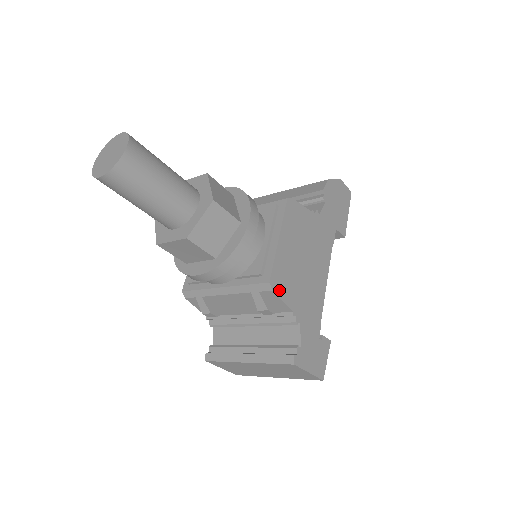
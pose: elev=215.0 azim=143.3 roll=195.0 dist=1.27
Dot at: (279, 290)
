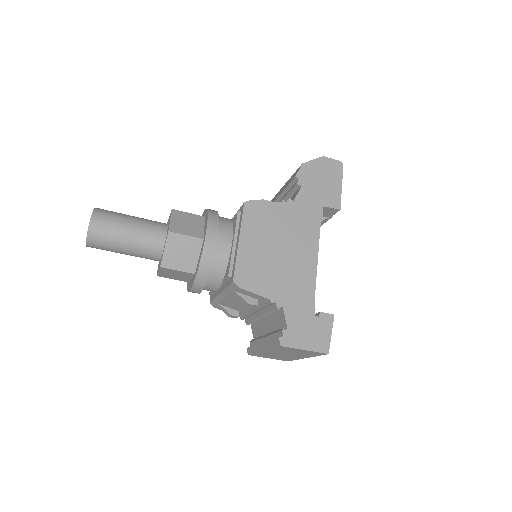
Dot at: (247, 285)
